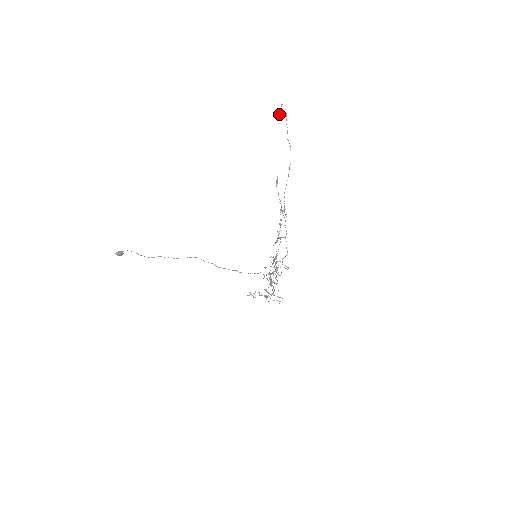
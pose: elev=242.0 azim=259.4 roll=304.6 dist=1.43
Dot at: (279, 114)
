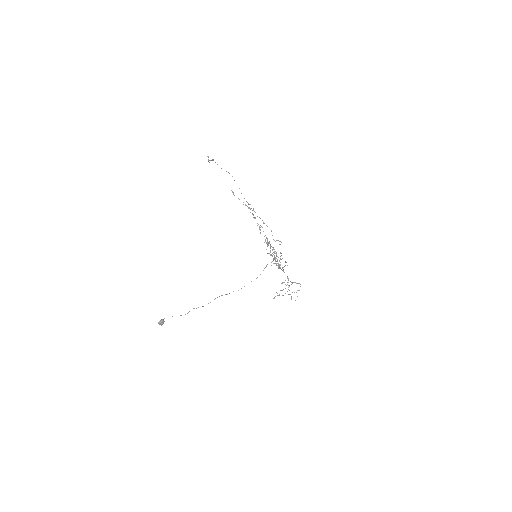
Dot at: (209, 162)
